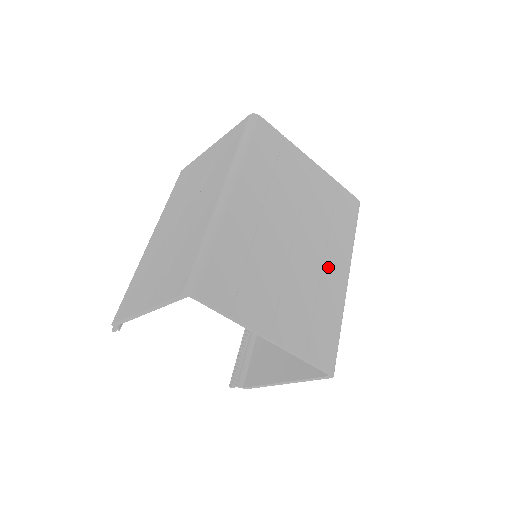
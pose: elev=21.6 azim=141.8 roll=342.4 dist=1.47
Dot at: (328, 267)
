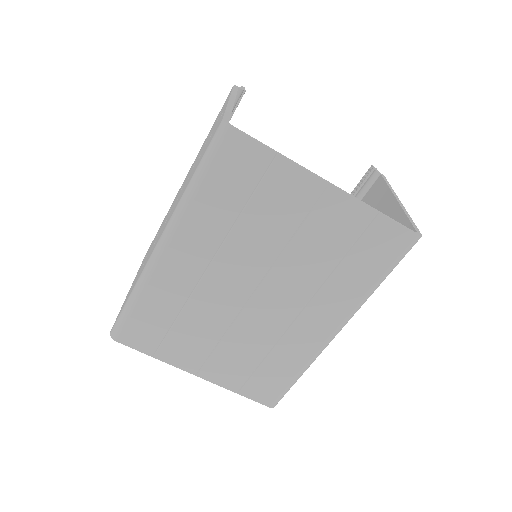
Dot at: (303, 322)
